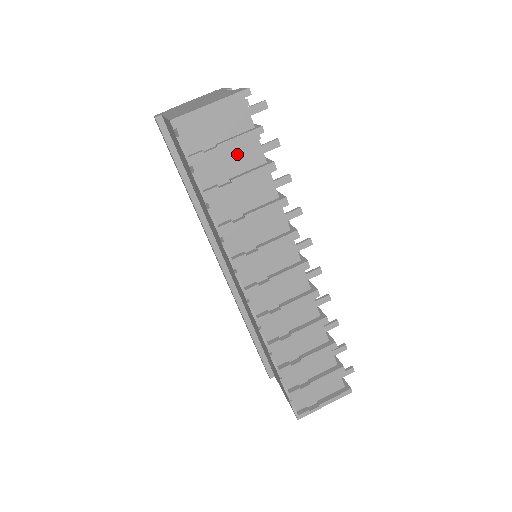
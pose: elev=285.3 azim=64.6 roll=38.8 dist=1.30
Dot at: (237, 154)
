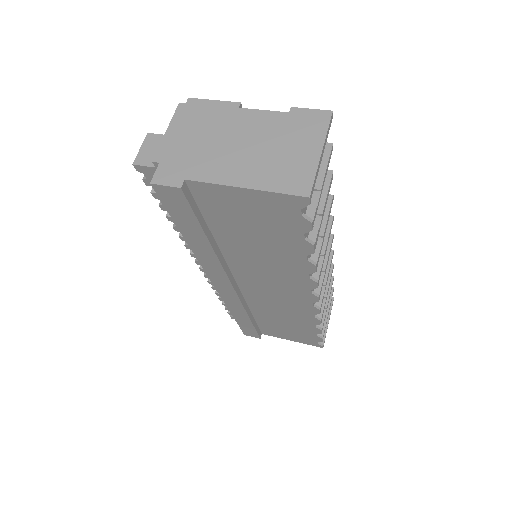
Dot at: occluded
